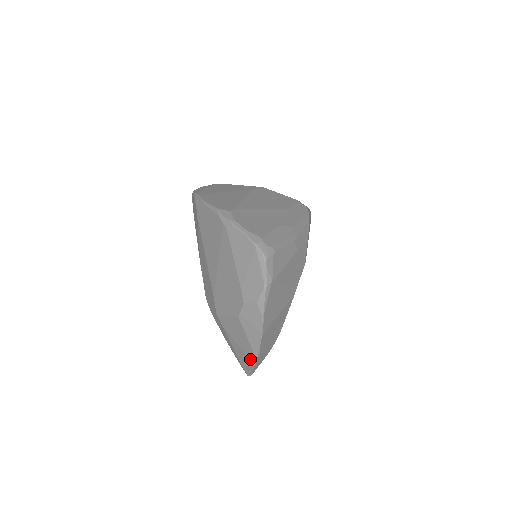
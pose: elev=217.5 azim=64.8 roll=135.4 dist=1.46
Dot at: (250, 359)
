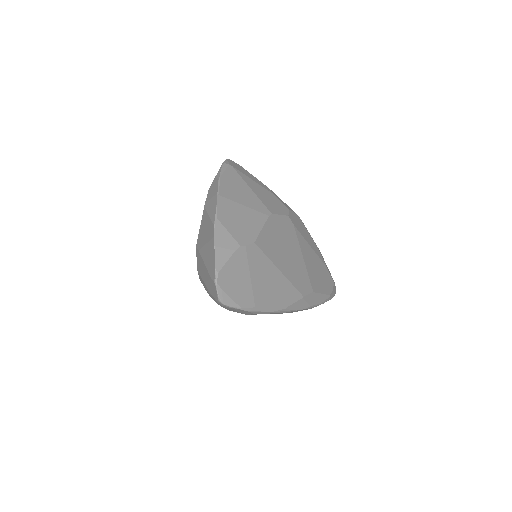
Dot at: (211, 239)
